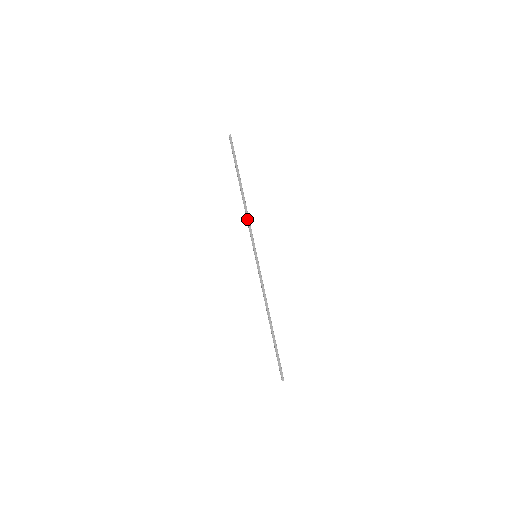
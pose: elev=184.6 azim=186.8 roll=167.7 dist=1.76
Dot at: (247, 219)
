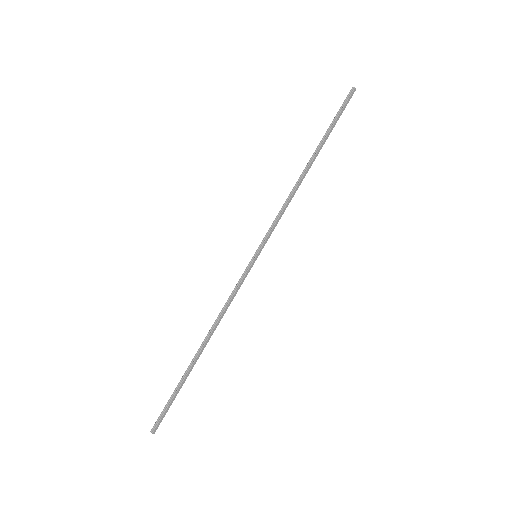
Dot at: (287, 204)
